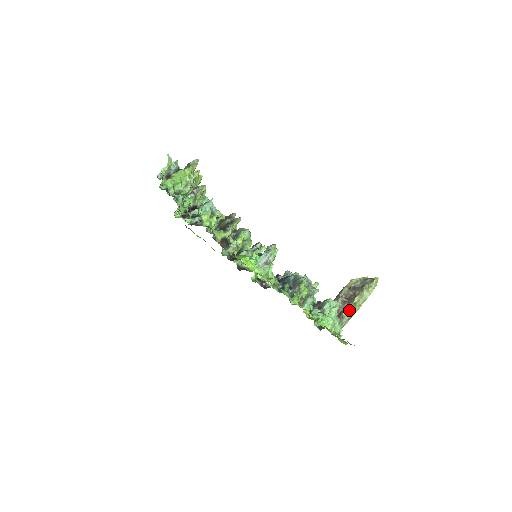
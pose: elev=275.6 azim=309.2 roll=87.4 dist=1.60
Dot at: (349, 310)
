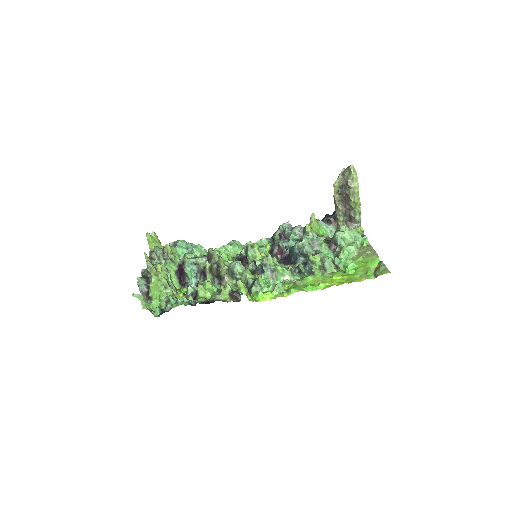
Dot at: (354, 210)
